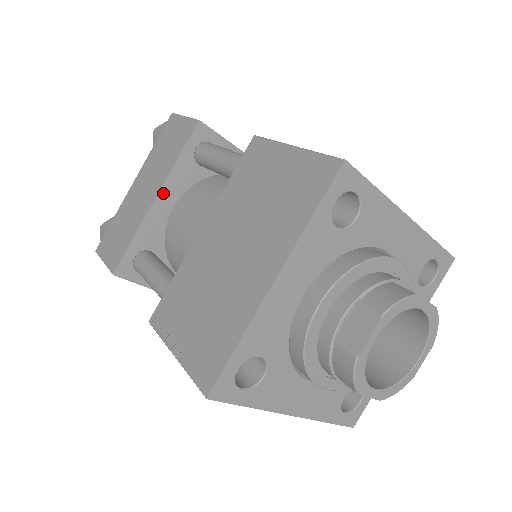
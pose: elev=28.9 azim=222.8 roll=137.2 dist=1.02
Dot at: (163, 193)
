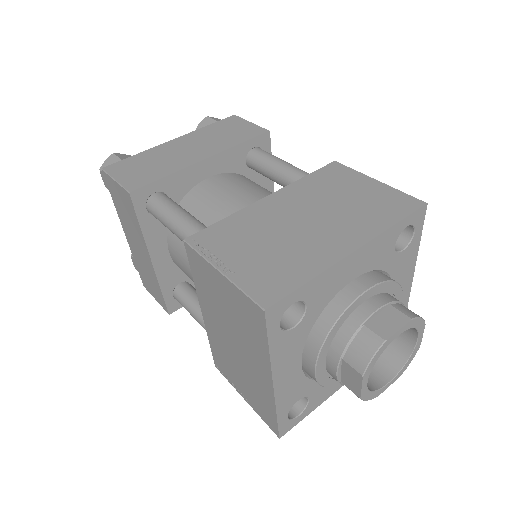
Dot at: (212, 160)
